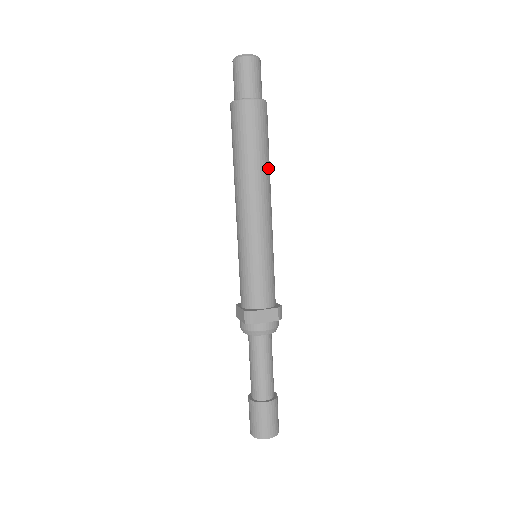
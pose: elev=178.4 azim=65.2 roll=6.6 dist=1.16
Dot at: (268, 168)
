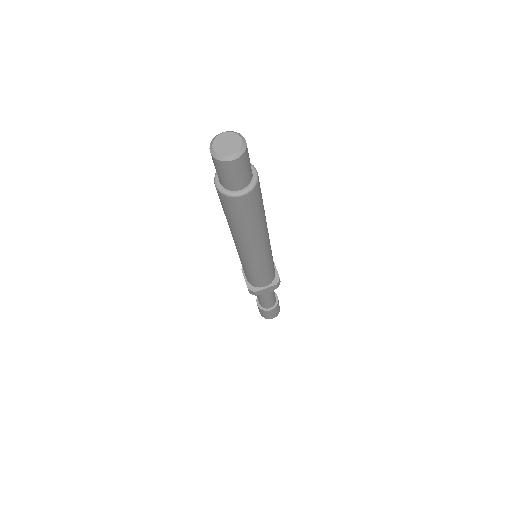
Dot at: (263, 224)
